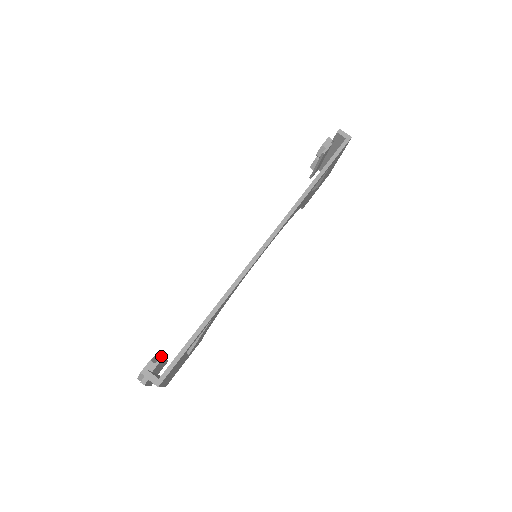
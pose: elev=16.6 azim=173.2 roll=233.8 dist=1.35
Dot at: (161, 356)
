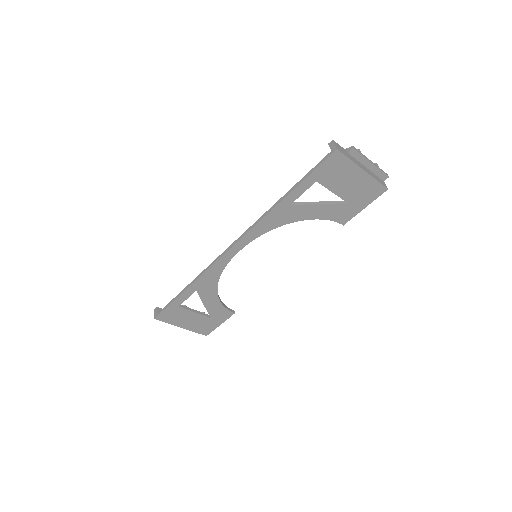
Dot at: occluded
